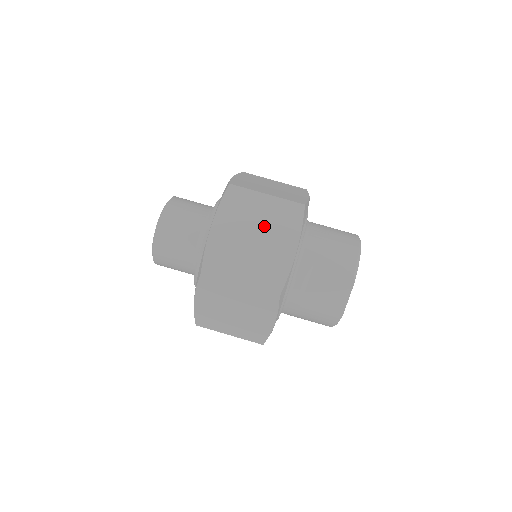
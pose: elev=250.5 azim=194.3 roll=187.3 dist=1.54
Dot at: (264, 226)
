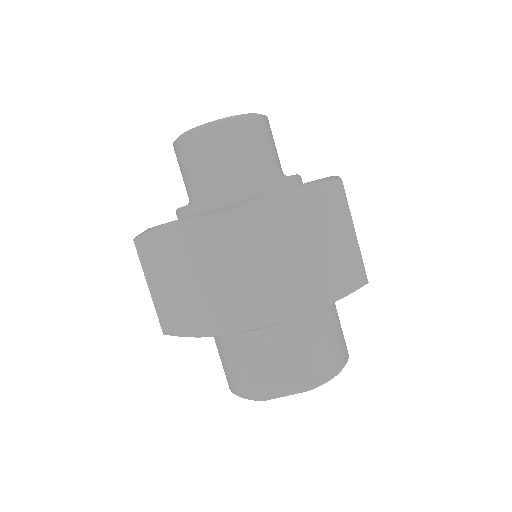
Dot at: (321, 253)
